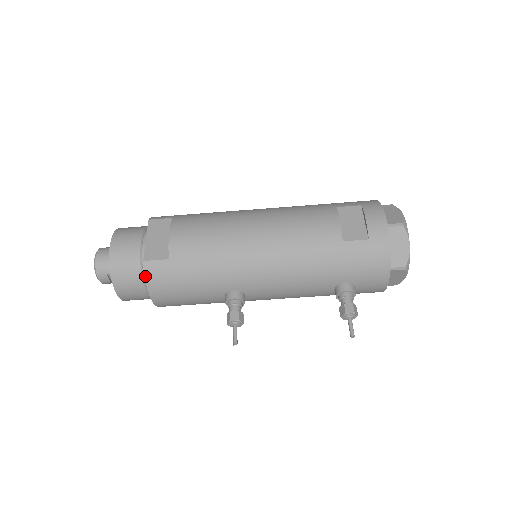
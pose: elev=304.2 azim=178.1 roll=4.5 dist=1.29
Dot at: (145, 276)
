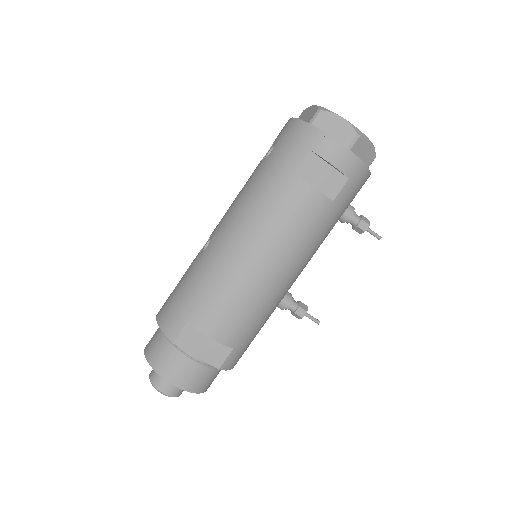
Dot at: occluded
